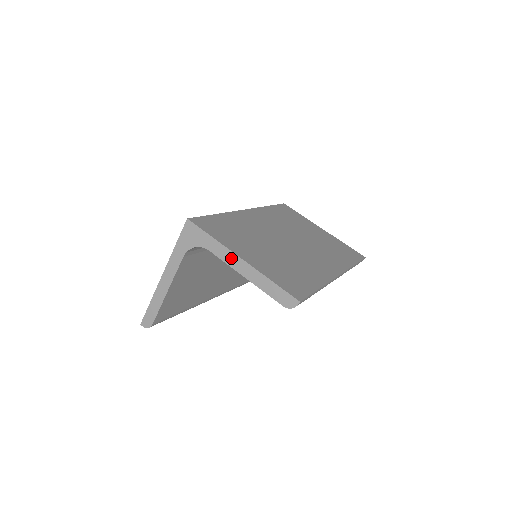
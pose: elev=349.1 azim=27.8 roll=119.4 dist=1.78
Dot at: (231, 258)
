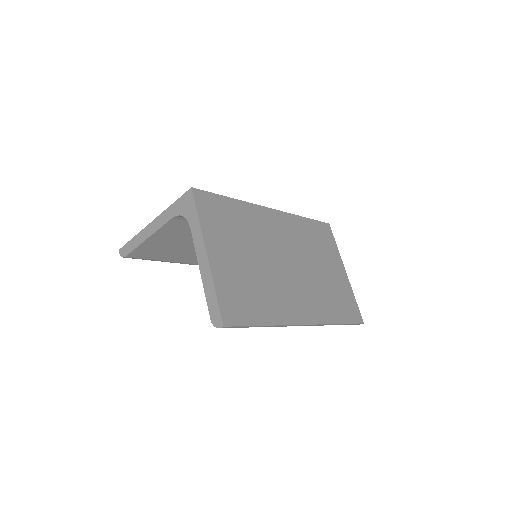
Dot at: (200, 247)
